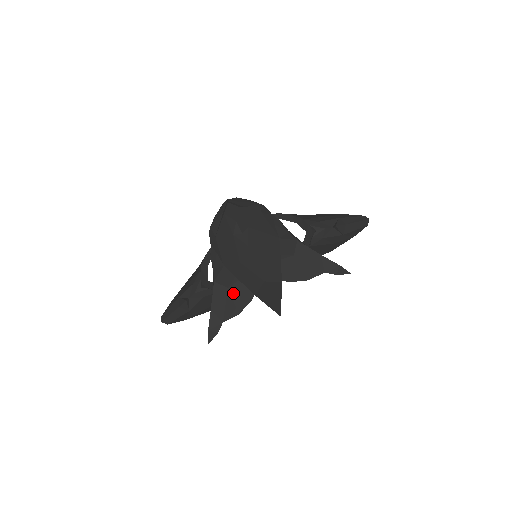
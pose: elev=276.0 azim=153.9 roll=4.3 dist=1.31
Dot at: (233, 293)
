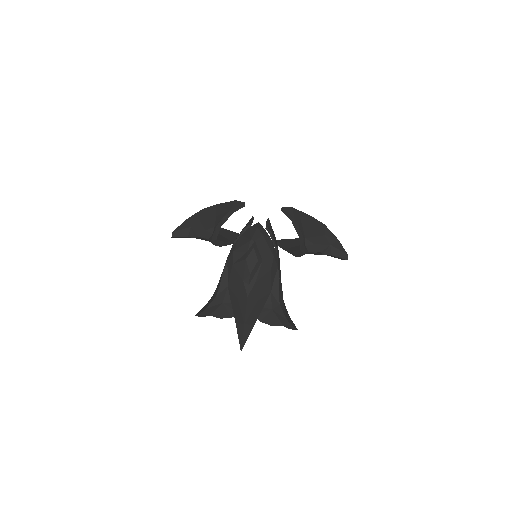
Dot at: (224, 307)
